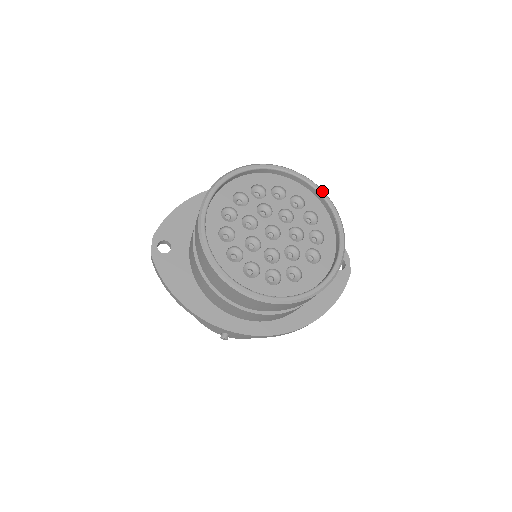
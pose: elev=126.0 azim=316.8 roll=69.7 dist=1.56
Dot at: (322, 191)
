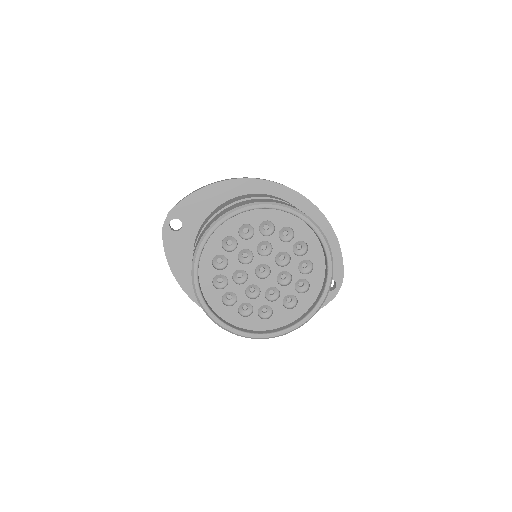
Dot at: (328, 248)
